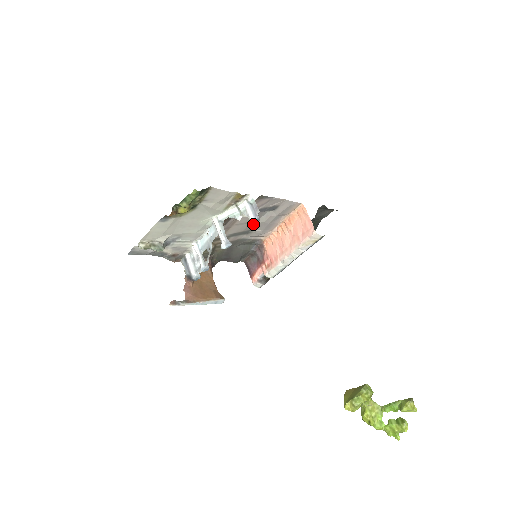
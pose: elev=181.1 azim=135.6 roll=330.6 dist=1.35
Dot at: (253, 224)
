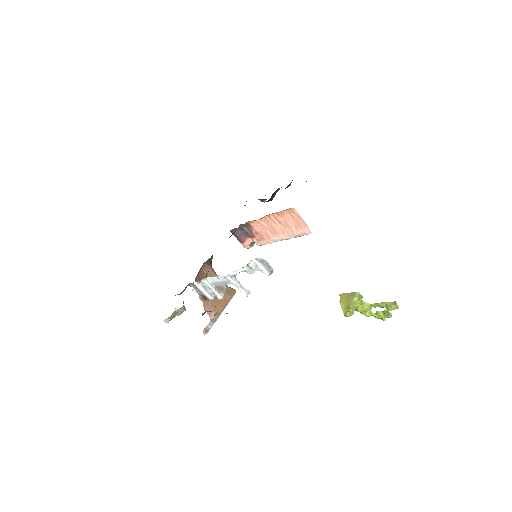
Dot at: occluded
